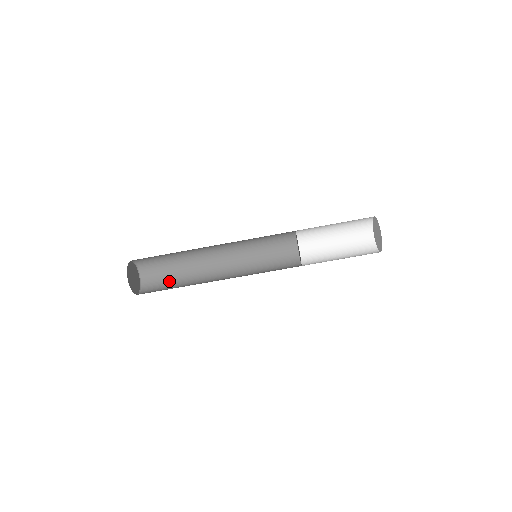
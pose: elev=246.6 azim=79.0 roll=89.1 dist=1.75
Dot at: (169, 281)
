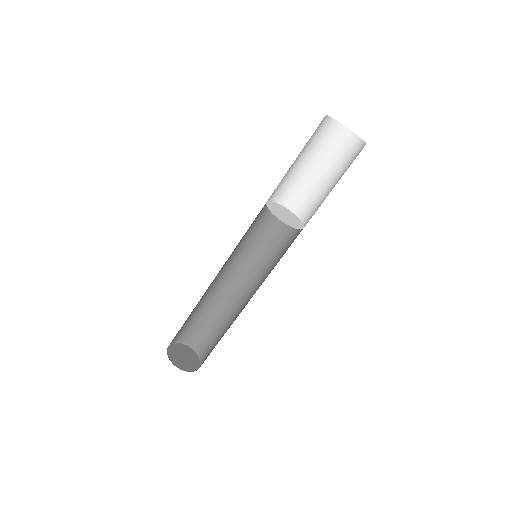
Dot at: (216, 337)
